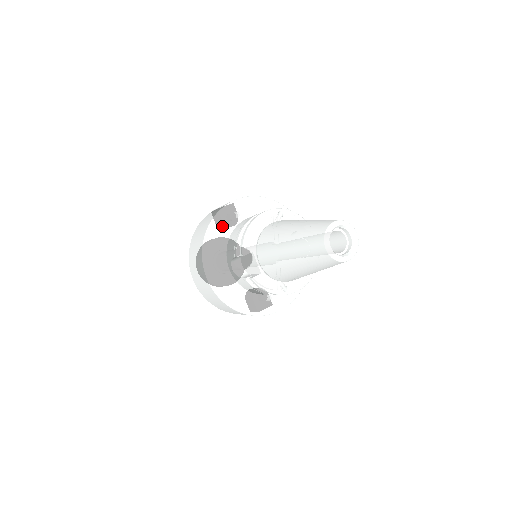
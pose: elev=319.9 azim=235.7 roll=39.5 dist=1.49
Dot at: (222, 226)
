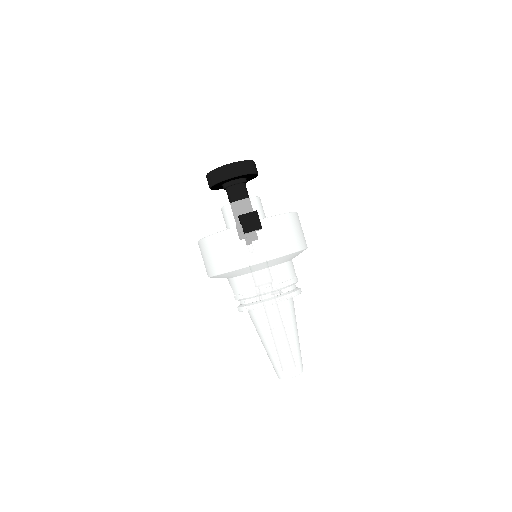
Dot at: (237, 273)
